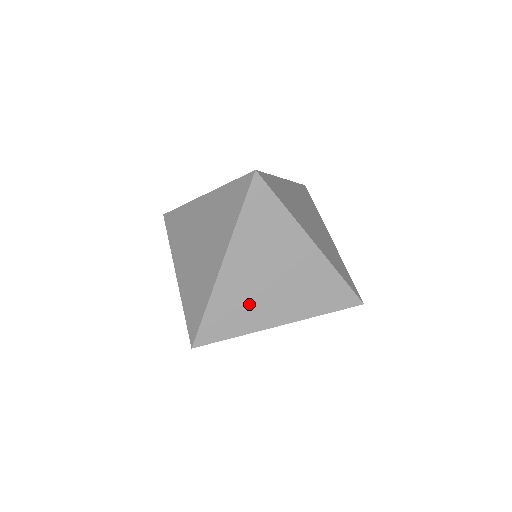
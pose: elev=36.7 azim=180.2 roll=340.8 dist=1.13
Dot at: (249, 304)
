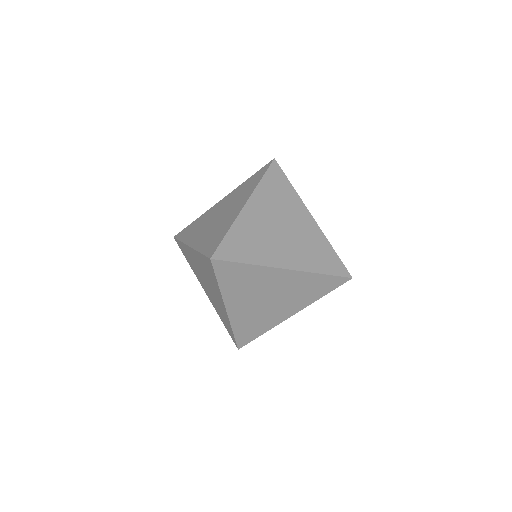
Dot at: (261, 317)
